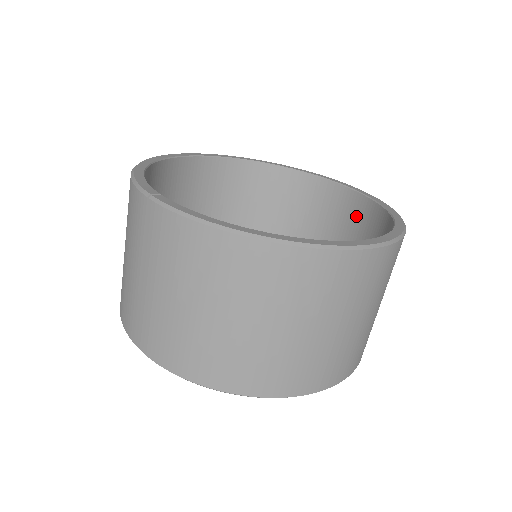
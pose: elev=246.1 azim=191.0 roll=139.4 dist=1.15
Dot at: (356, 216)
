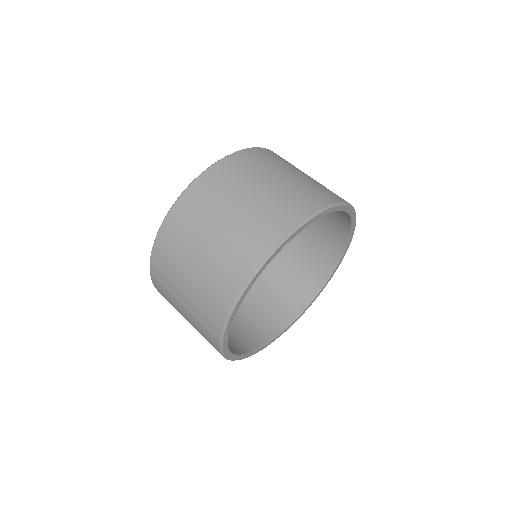
Dot at: occluded
